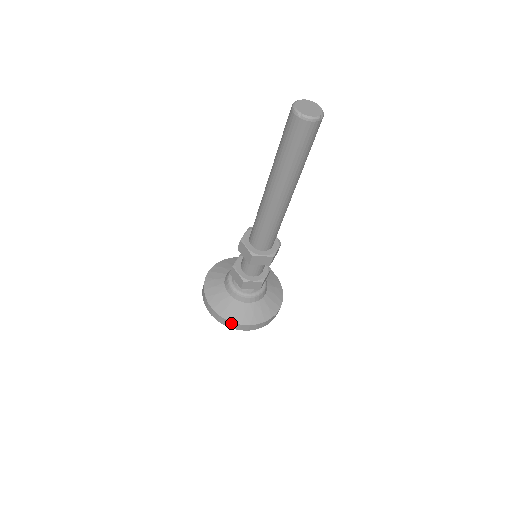
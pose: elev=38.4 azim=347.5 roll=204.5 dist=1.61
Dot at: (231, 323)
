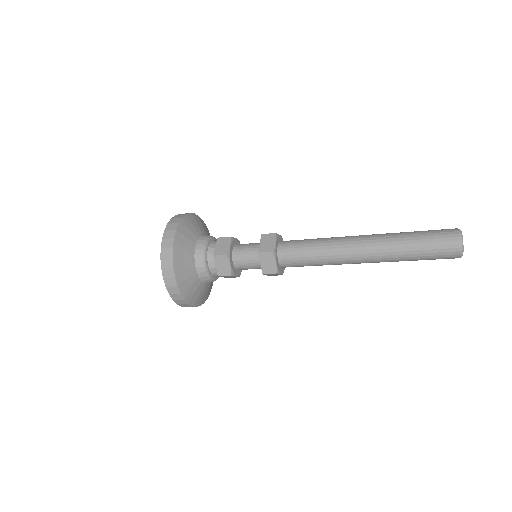
Dot at: (185, 303)
